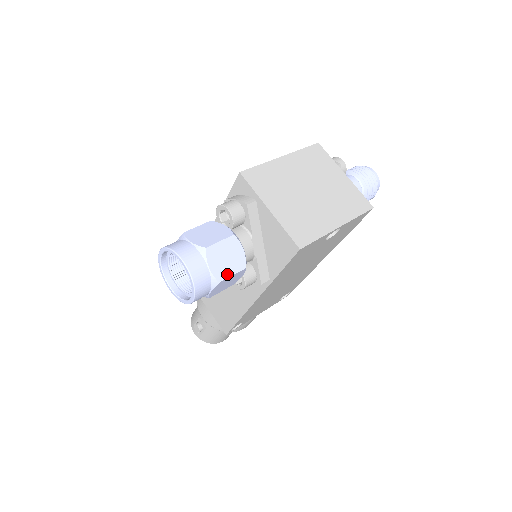
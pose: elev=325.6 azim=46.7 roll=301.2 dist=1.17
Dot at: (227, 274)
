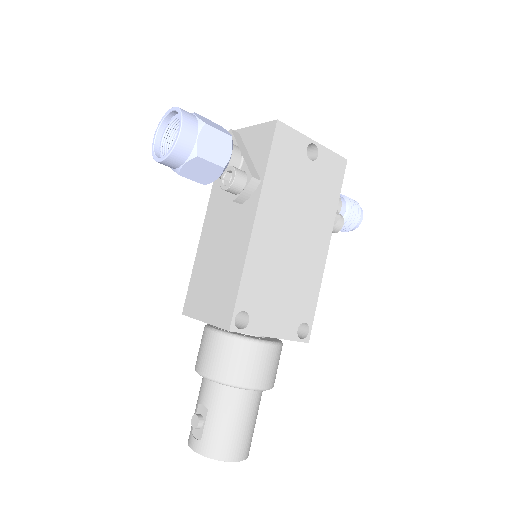
Dot at: (213, 127)
